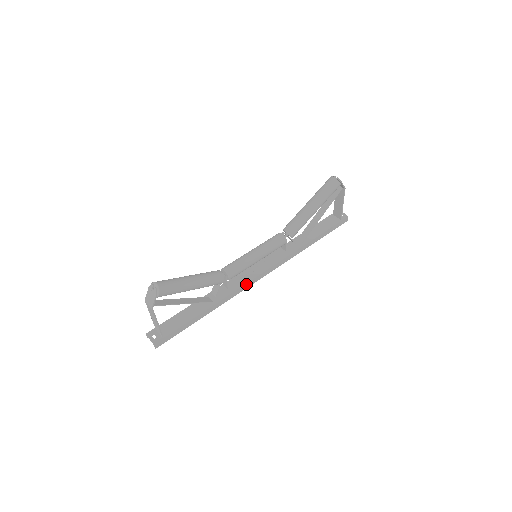
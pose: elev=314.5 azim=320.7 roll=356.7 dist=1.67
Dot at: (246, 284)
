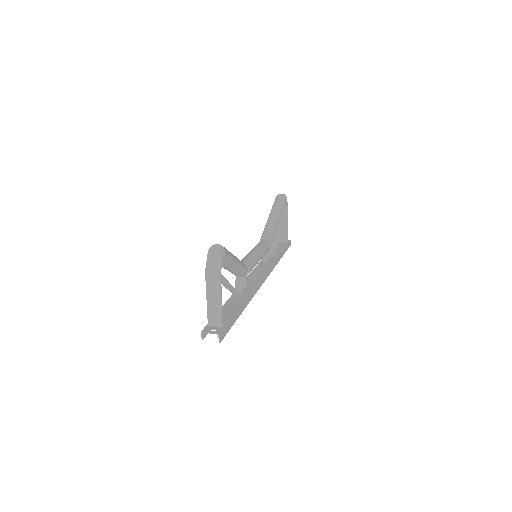
Dot at: (258, 283)
